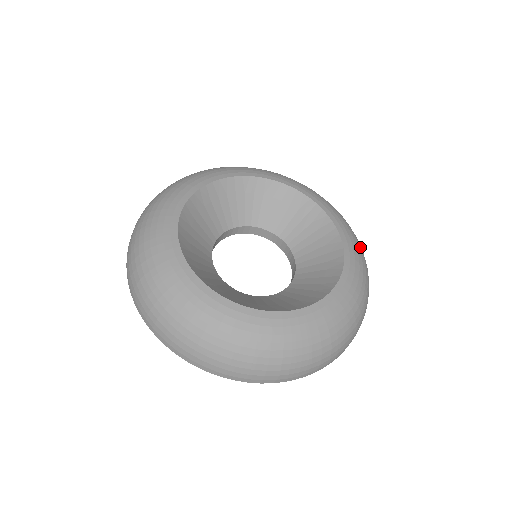
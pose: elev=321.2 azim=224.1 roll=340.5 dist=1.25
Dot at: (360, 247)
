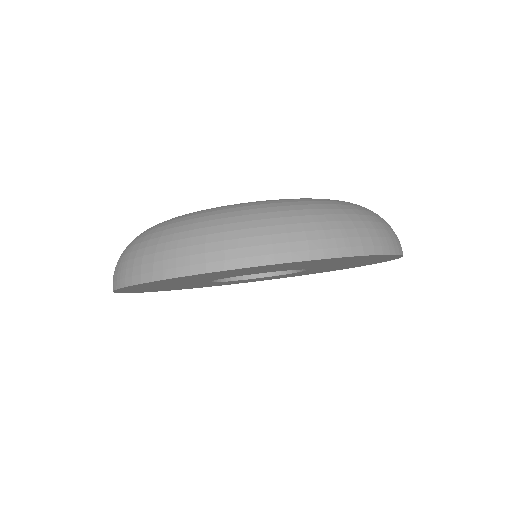
Dot at: occluded
